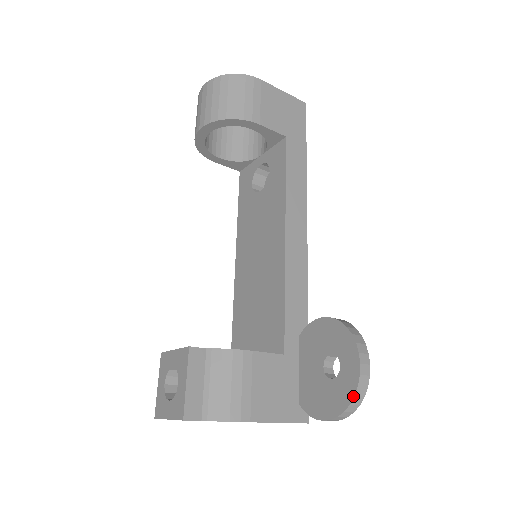
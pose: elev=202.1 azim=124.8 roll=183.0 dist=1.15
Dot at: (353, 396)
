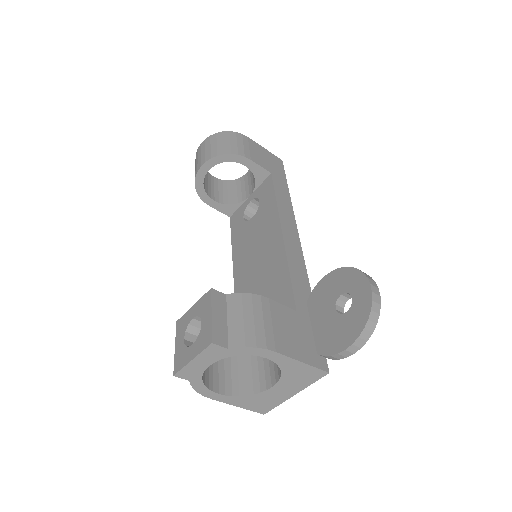
Dot at: (370, 311)
